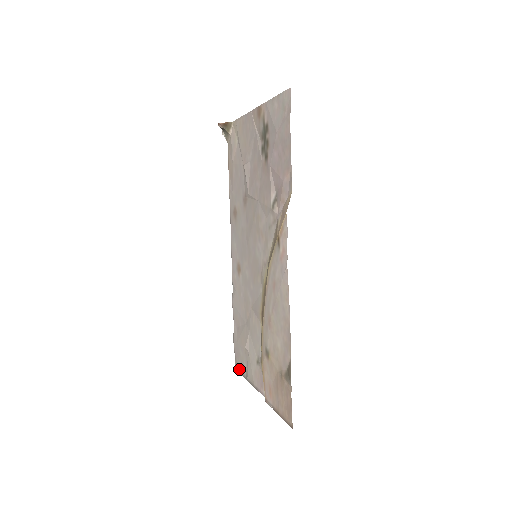
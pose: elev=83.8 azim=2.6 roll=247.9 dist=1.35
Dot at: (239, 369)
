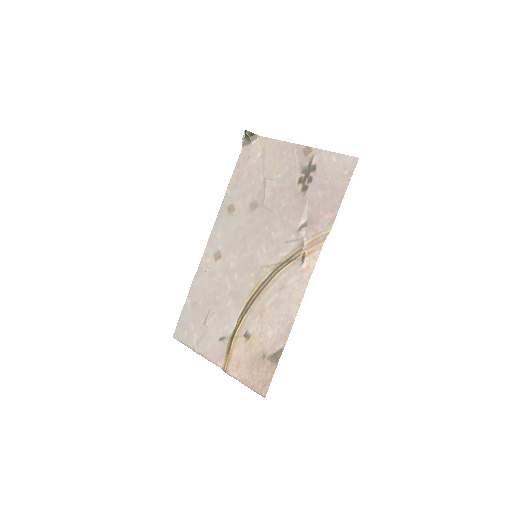
Dot at: (181, 339)
